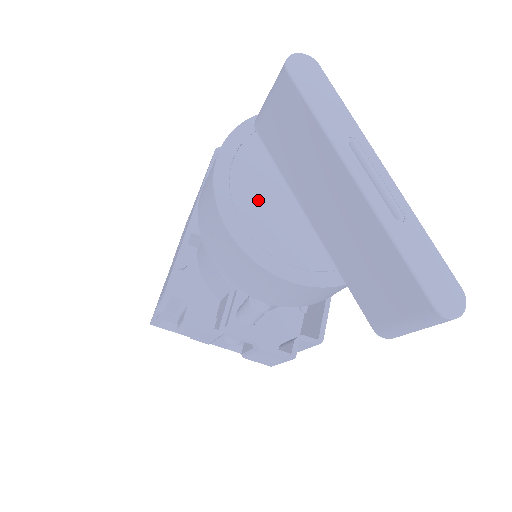
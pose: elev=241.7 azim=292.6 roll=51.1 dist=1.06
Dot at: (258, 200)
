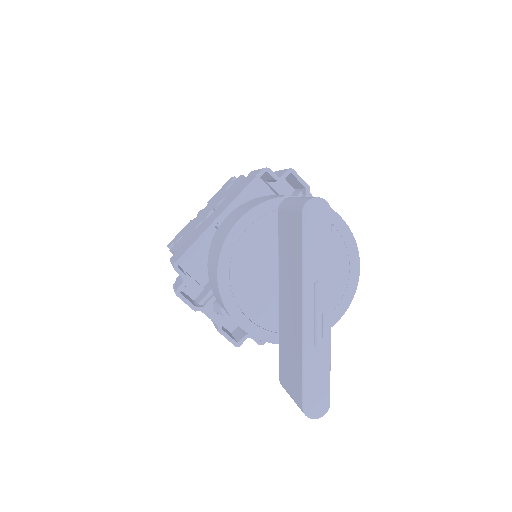
Dot at: (250, 264)
